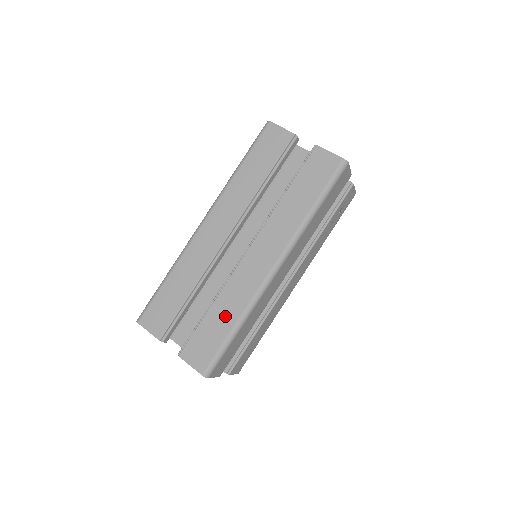
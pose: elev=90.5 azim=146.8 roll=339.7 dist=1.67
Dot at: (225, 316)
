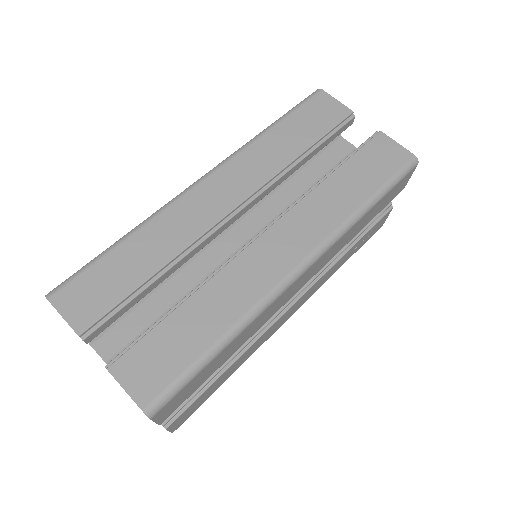
Dot at: (207, 319)
